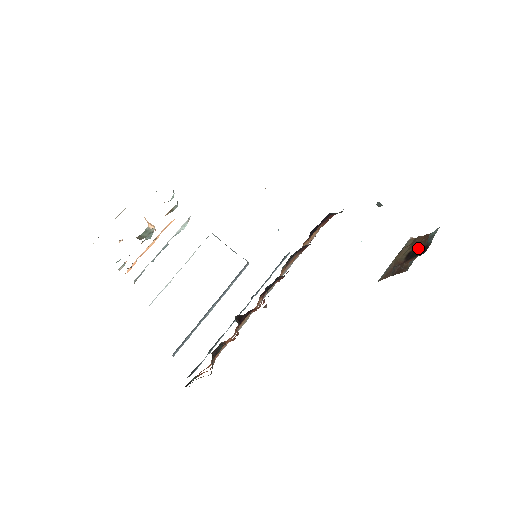
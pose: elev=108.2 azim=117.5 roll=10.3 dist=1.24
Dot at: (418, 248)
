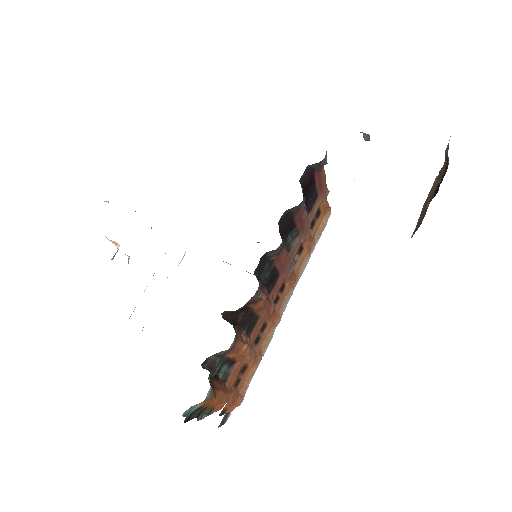
Dot at: (442, 177)
